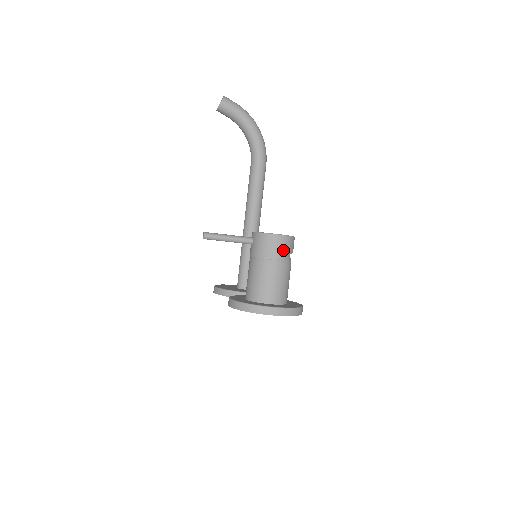
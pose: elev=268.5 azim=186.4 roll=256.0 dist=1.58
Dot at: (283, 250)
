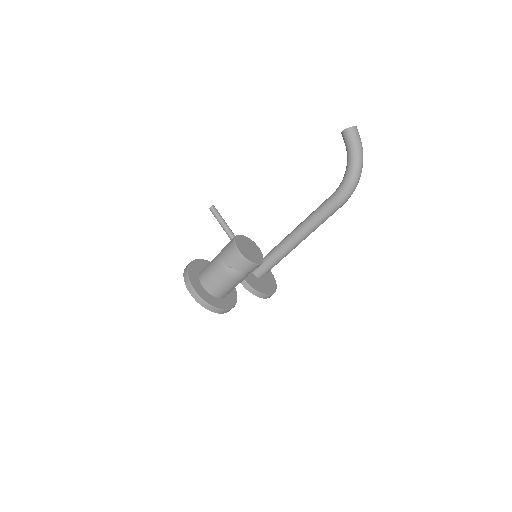
Dot at: (234, 263)
